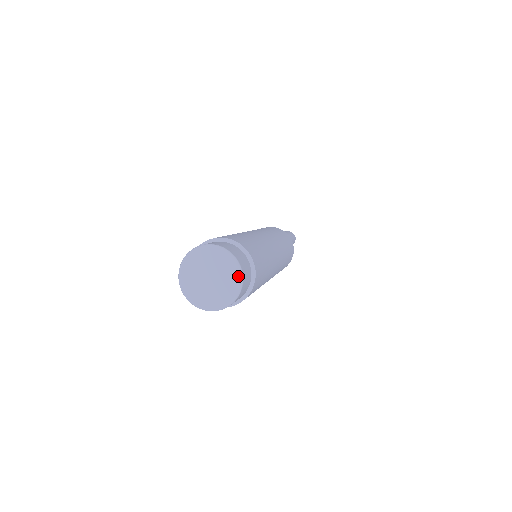
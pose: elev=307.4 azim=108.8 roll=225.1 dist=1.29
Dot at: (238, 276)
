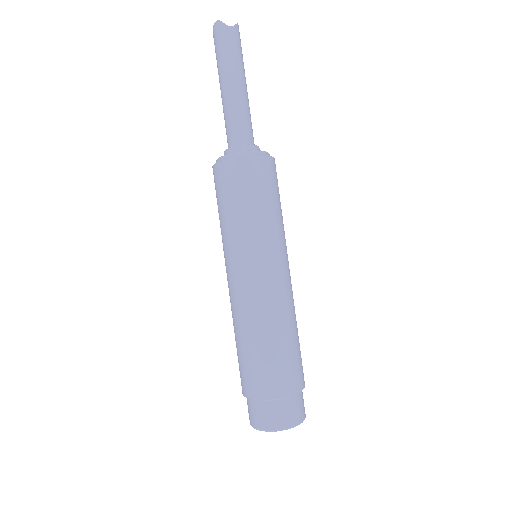
Dot at: (302, 421)
